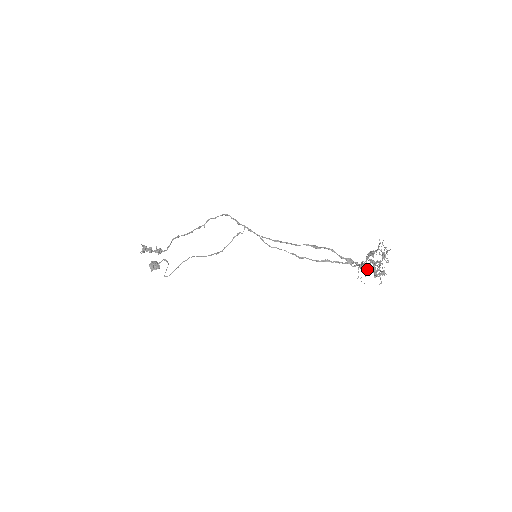
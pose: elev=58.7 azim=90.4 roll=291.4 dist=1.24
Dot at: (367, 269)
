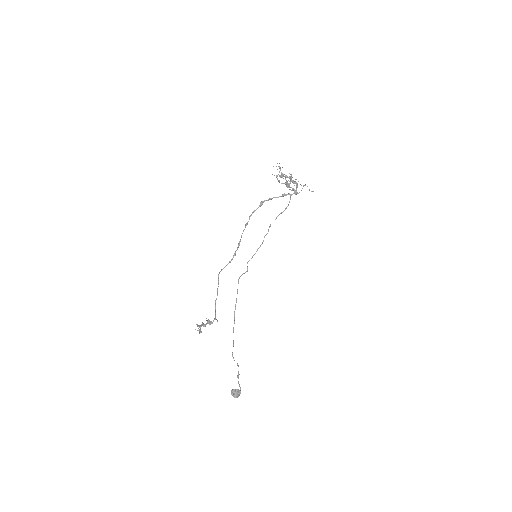
Dot at: (289, 184)
